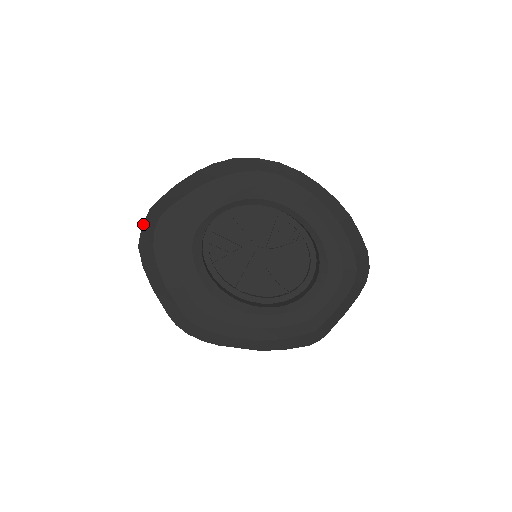
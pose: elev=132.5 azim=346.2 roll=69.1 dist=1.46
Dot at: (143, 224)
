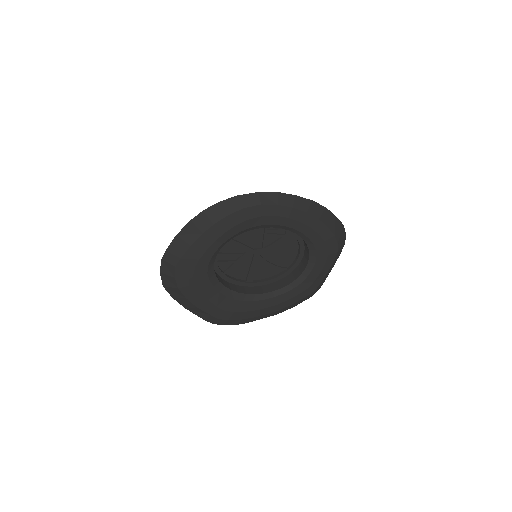
Dot at: (160, 271)
